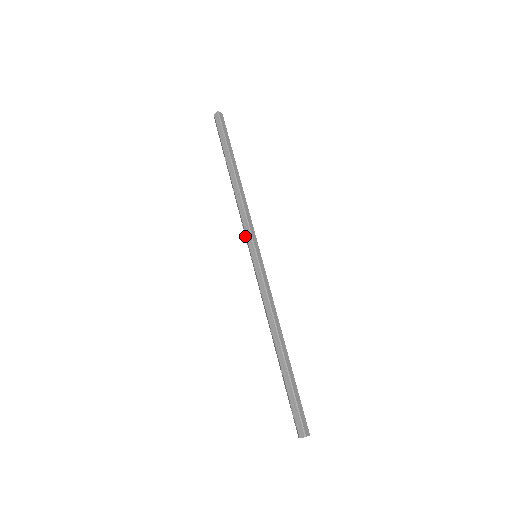
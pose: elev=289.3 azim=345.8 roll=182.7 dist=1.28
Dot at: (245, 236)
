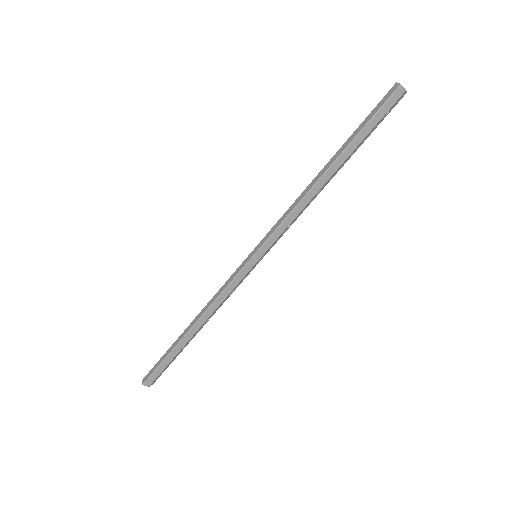
Dot at: occluded
